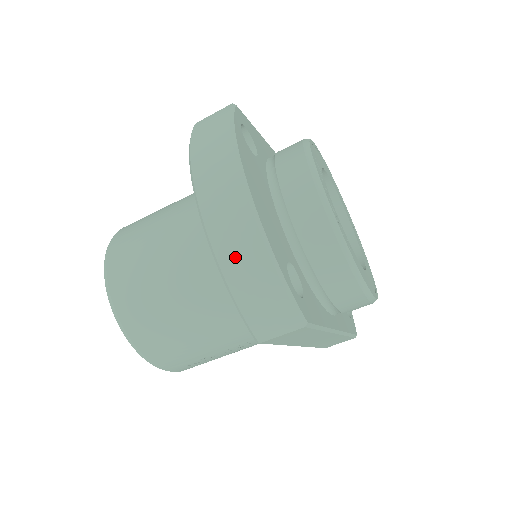
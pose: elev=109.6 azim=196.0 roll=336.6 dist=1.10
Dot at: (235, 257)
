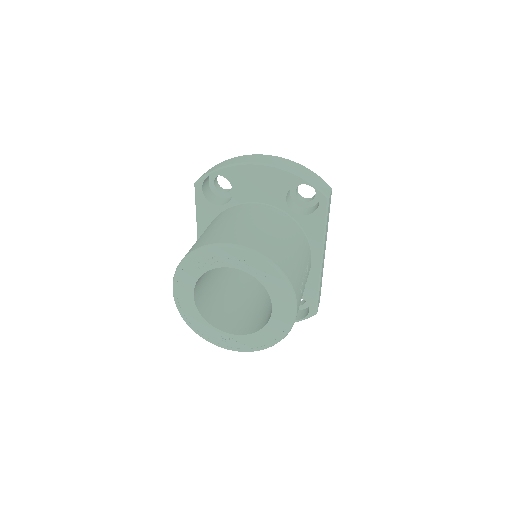
Dot at: (292, 167)
